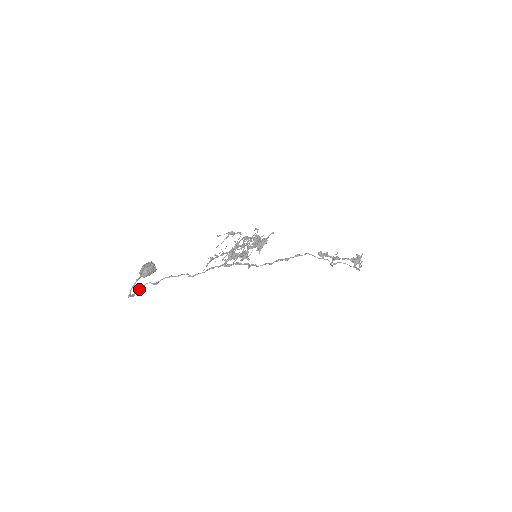
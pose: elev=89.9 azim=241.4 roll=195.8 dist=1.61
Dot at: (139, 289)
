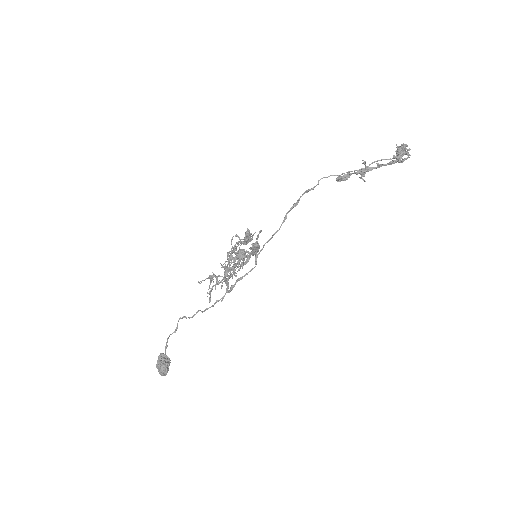
Dot at: occluded
